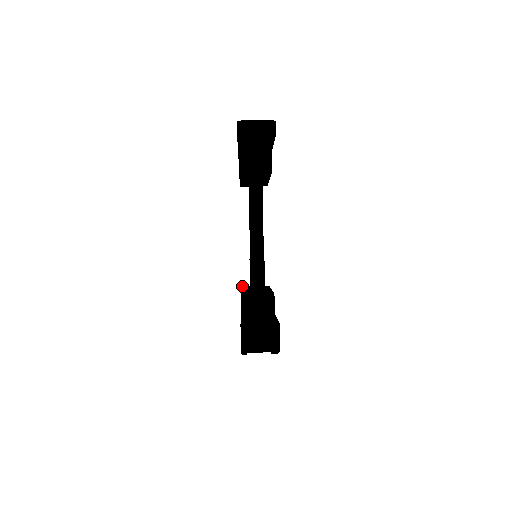
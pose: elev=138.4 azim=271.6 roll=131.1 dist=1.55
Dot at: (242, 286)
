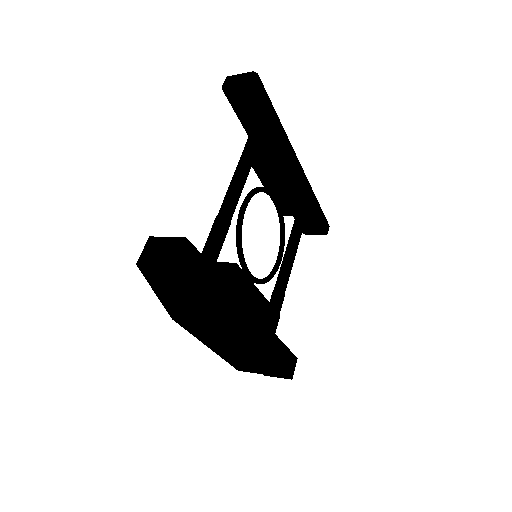
Dot at: occluded
